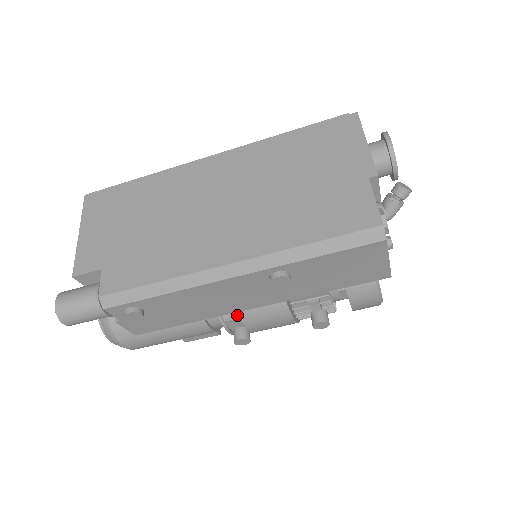
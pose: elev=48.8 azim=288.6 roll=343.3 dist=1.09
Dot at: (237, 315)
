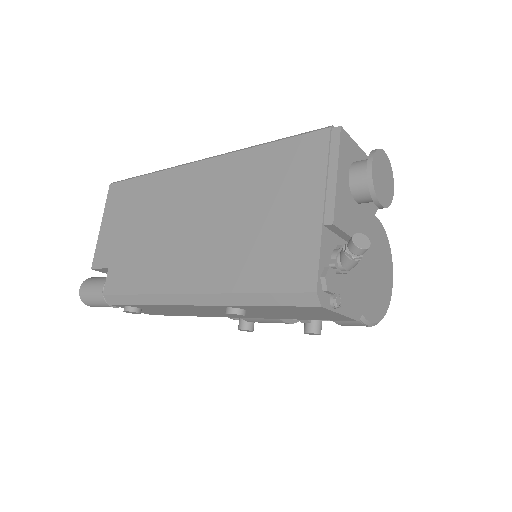
Dot at: occluded
